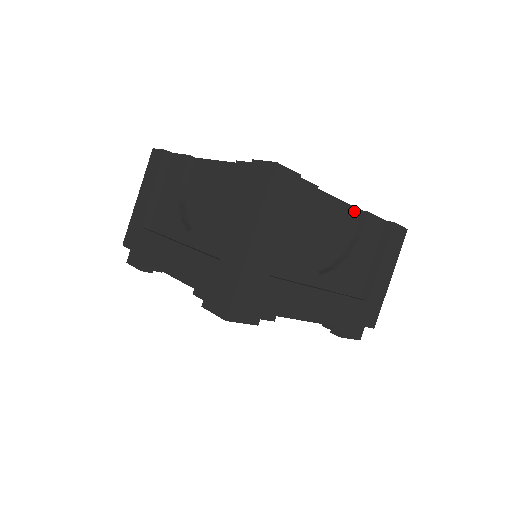
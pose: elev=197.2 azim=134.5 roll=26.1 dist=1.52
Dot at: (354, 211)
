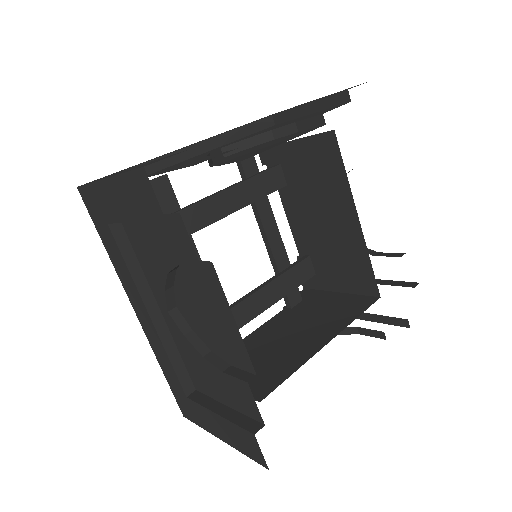
Dot at: occluded
